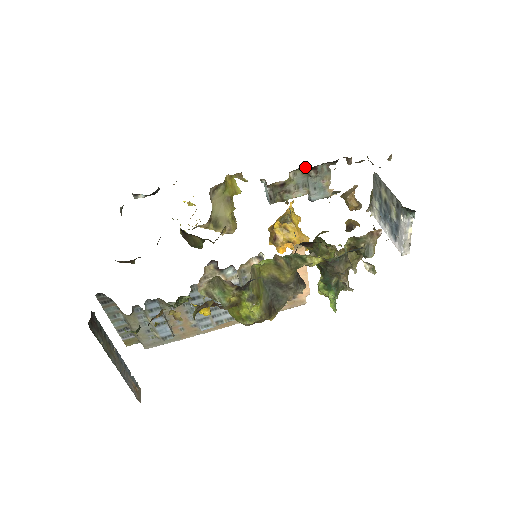
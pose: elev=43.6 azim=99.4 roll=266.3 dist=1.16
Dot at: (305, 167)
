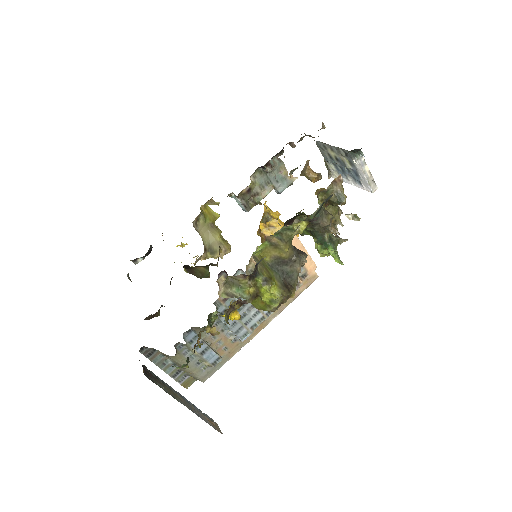
Dot at: (260, 167)
